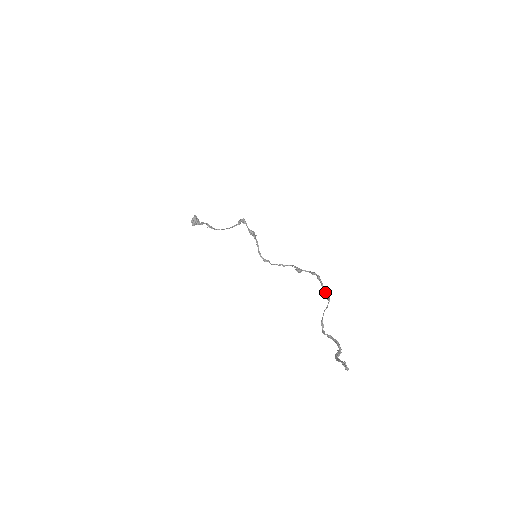
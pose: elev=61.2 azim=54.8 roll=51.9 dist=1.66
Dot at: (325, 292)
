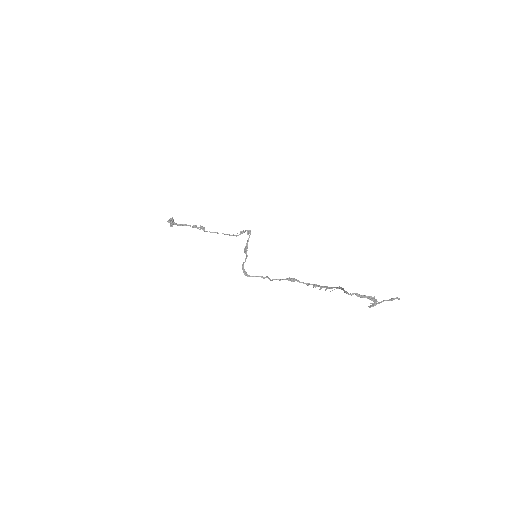
Dot at: (332, 287)
